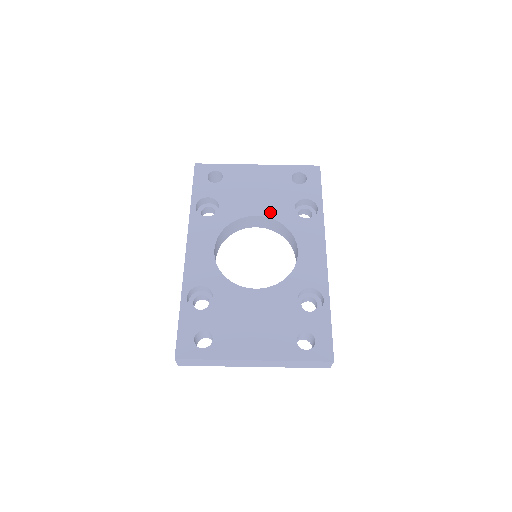
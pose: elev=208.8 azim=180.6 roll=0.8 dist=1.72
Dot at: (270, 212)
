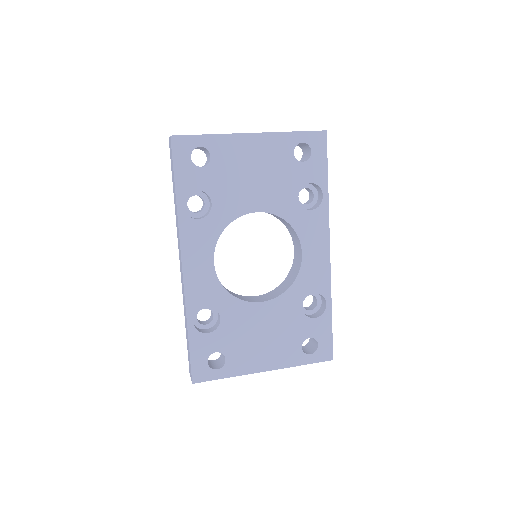
Dot at: (271, 206)
